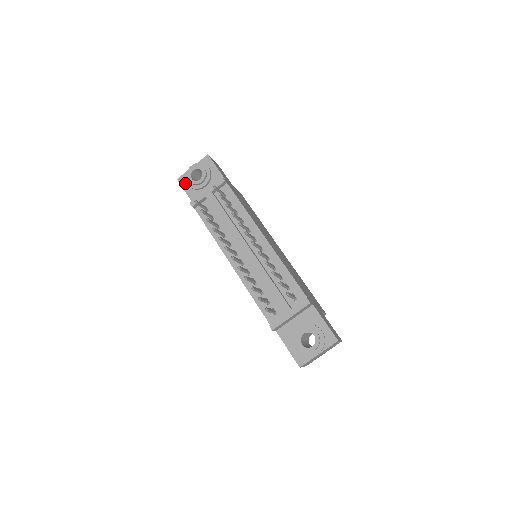
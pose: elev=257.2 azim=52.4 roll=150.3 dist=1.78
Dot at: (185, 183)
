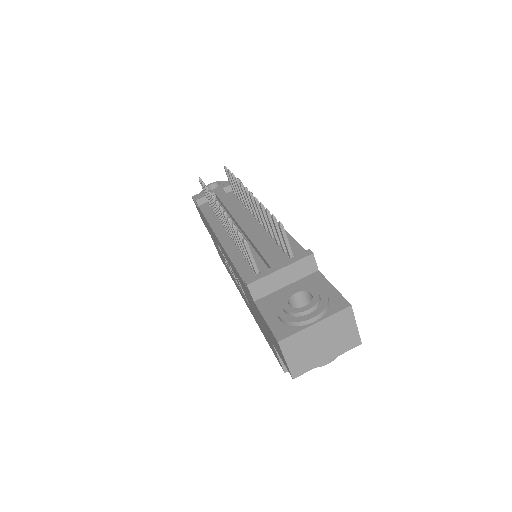
Dot at: occluded
